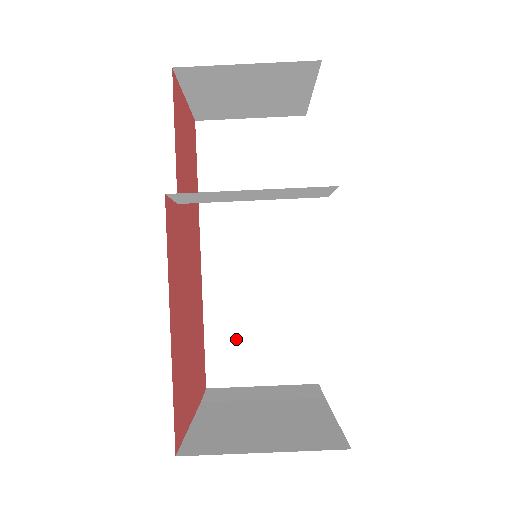
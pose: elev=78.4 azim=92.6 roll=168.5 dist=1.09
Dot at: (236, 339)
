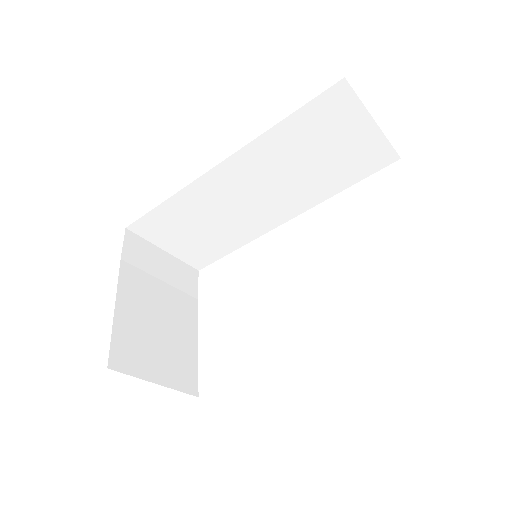
Dot at: (178, 222)
